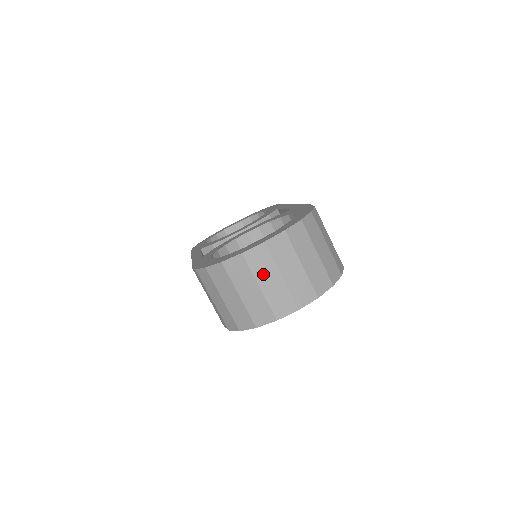
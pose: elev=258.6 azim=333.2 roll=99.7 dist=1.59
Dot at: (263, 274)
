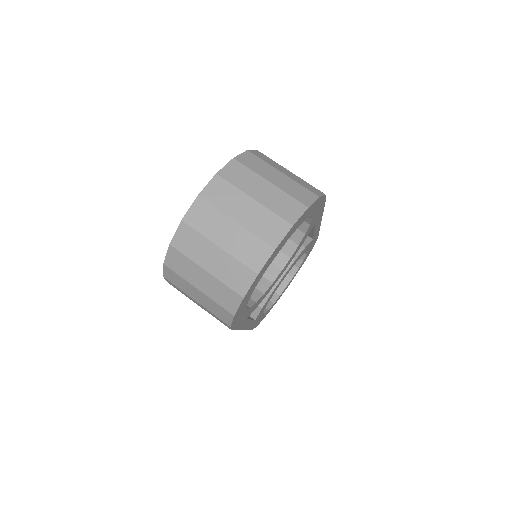
Dot at: (215, 230)
